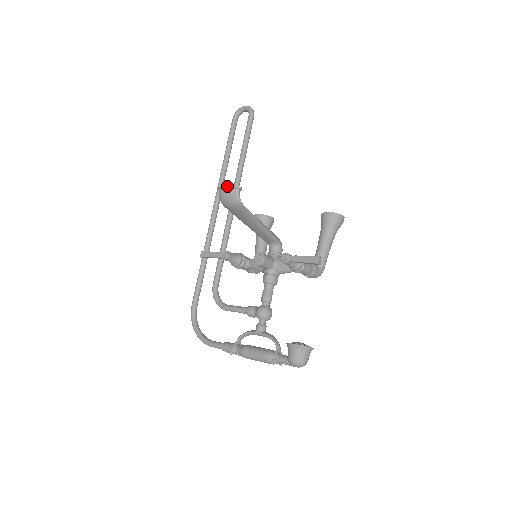
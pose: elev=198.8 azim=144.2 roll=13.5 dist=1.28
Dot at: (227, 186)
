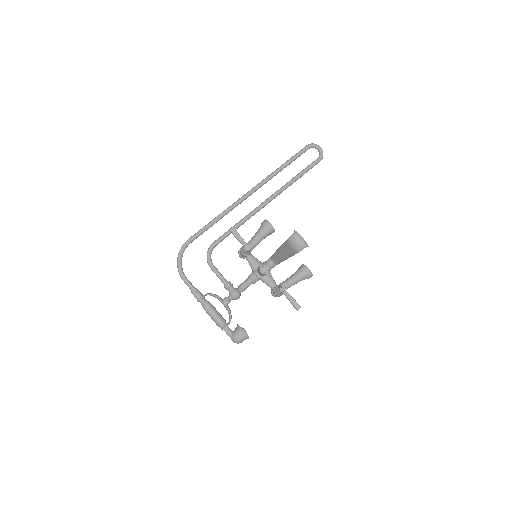
Dot at: occluded
